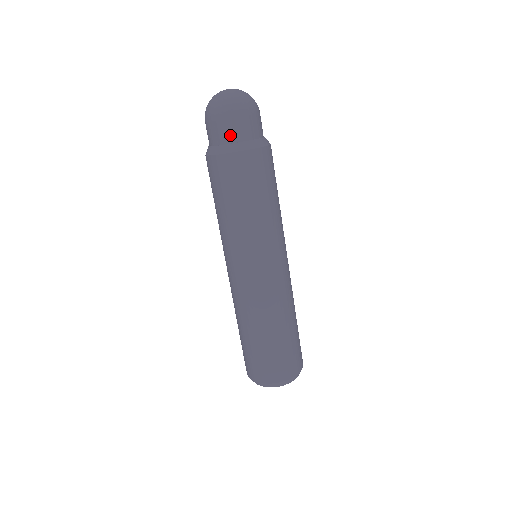
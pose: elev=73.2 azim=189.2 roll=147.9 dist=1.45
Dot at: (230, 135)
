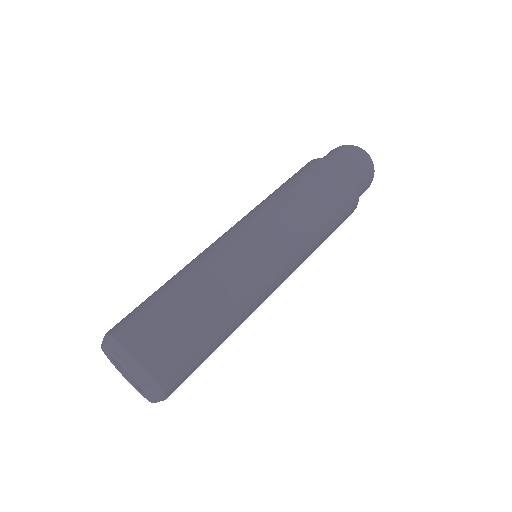
Dot at: (335, 156)
